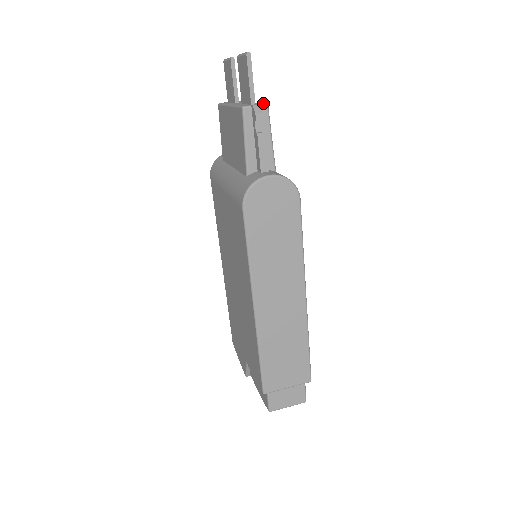
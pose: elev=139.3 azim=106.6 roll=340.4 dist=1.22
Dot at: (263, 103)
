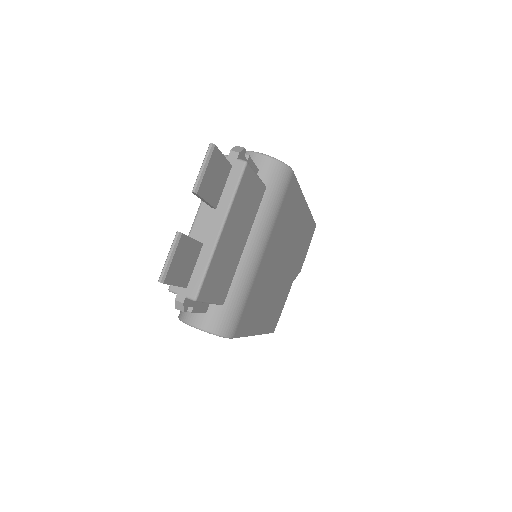
Dot at: (193, 294)
